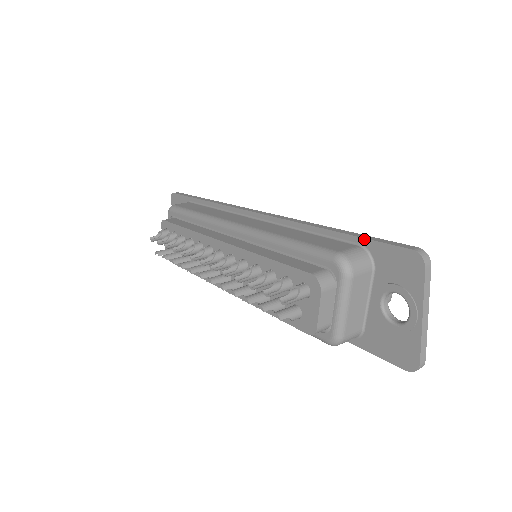
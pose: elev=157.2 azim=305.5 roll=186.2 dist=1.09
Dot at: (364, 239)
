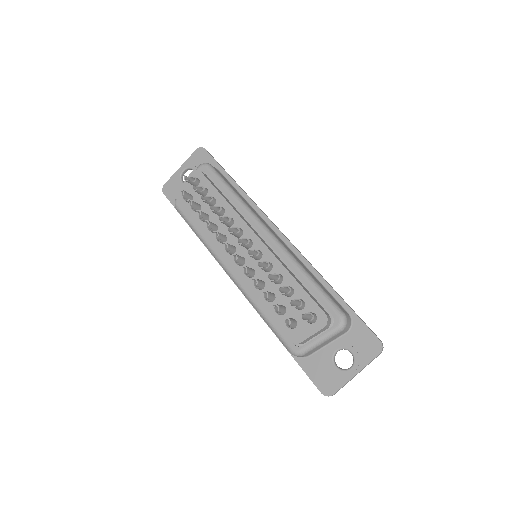
Dot at: (355, 313)
